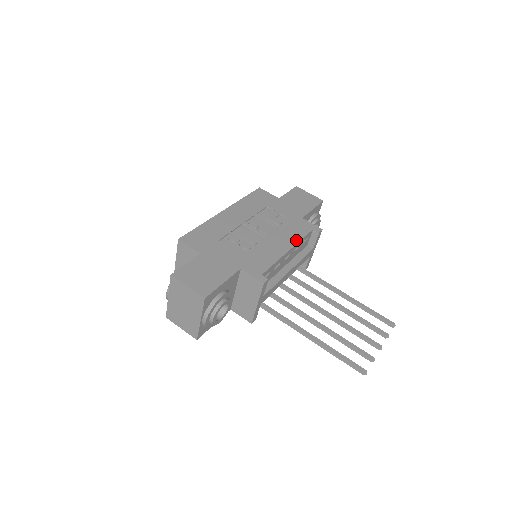
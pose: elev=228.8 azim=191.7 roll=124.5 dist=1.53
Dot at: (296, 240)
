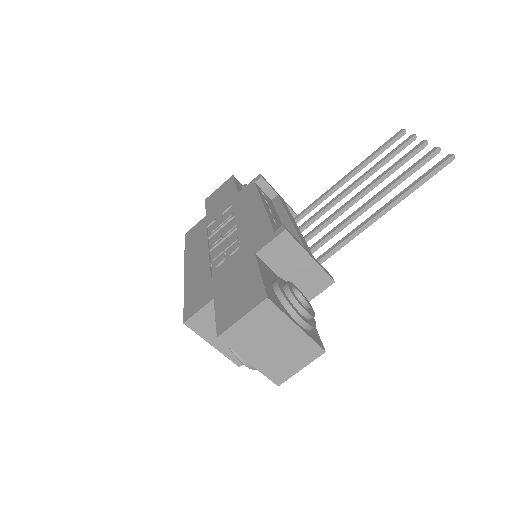
Dot at: (256, 198)
